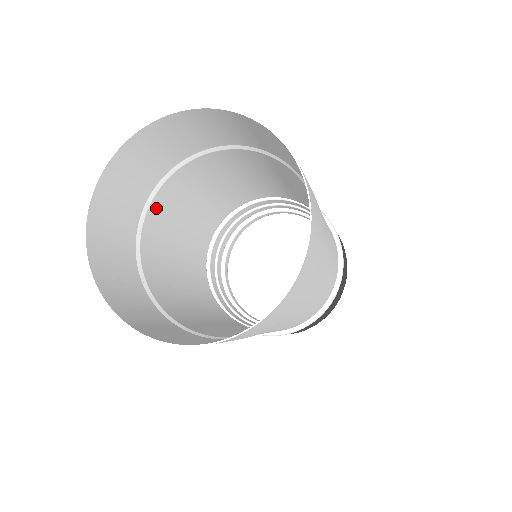
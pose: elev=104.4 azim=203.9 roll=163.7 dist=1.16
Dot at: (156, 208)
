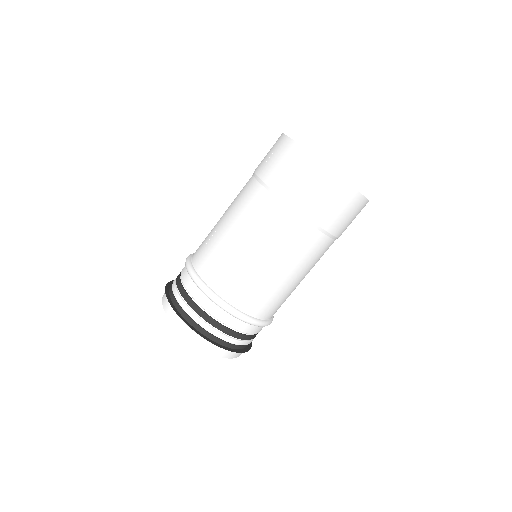
Dot at: occluded
